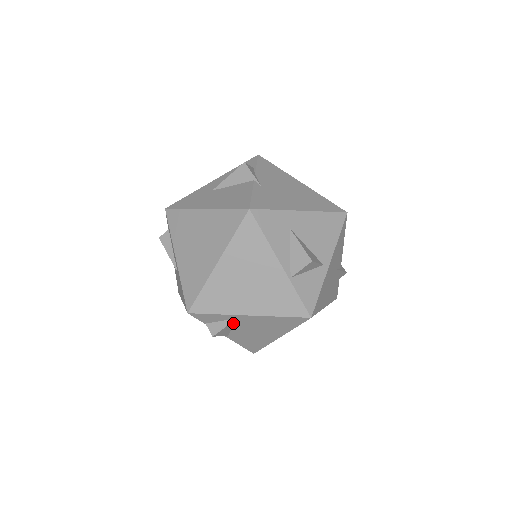
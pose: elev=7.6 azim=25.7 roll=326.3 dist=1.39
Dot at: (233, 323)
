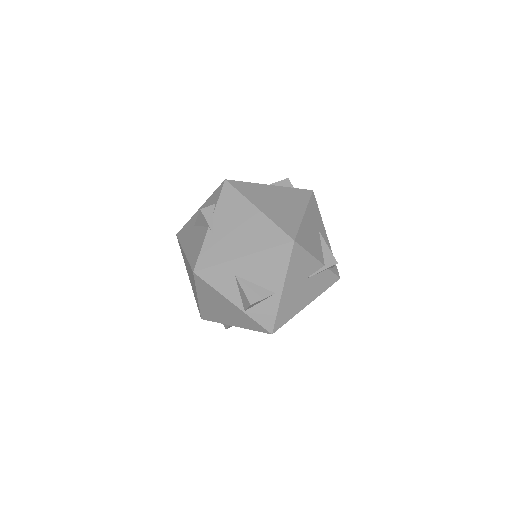
Dot at: occluded
